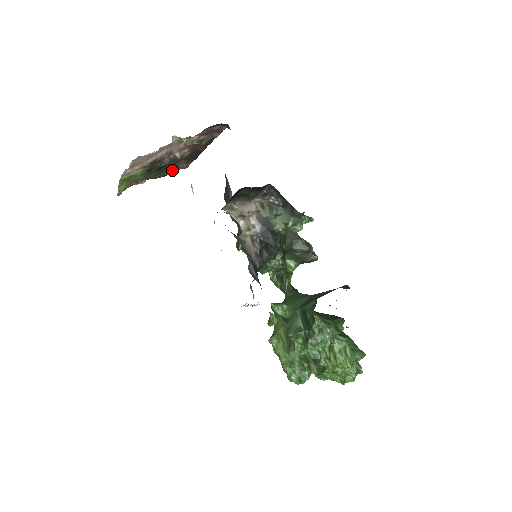
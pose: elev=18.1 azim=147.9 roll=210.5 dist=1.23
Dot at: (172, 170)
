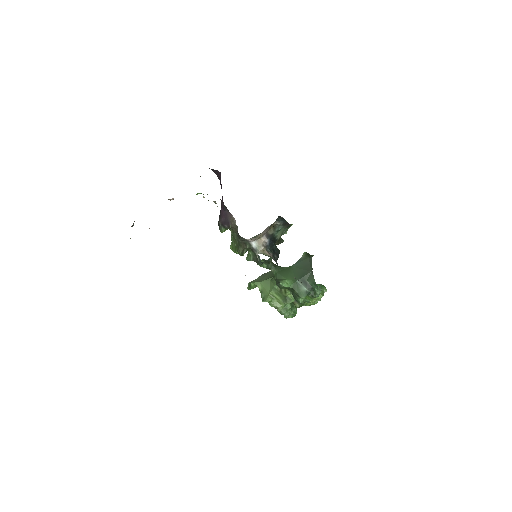
Dot at: occluded
